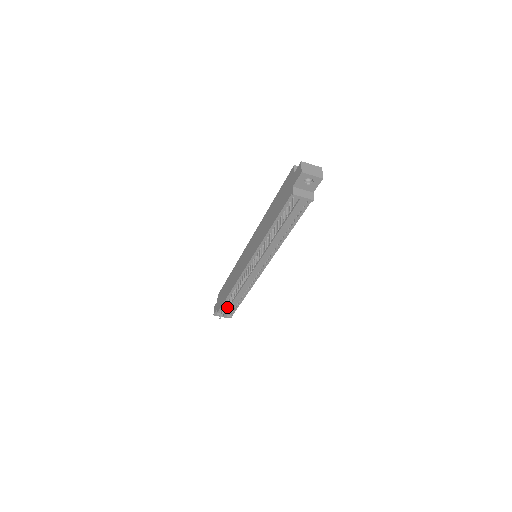
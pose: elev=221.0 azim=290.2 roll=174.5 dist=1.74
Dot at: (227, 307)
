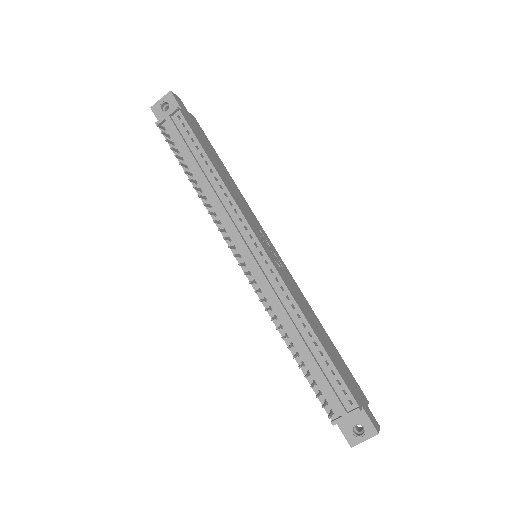
Dot at: (326, 389)
